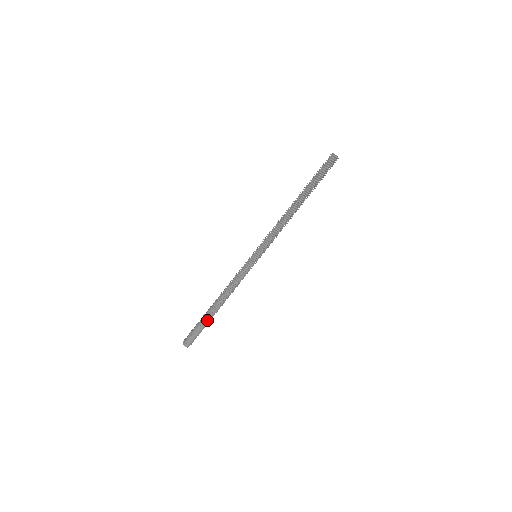
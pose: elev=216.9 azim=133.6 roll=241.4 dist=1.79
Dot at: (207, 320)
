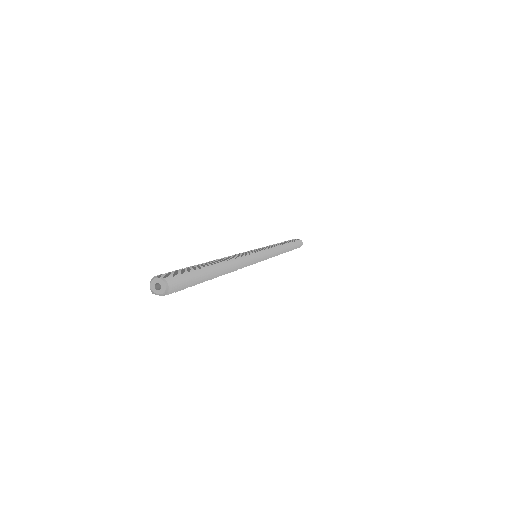
Dot at: (209, 272)
